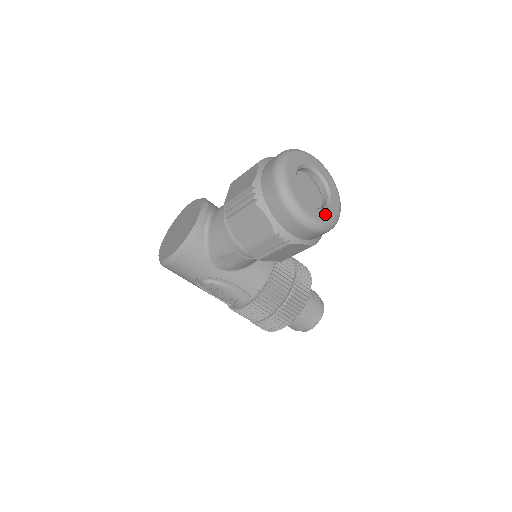
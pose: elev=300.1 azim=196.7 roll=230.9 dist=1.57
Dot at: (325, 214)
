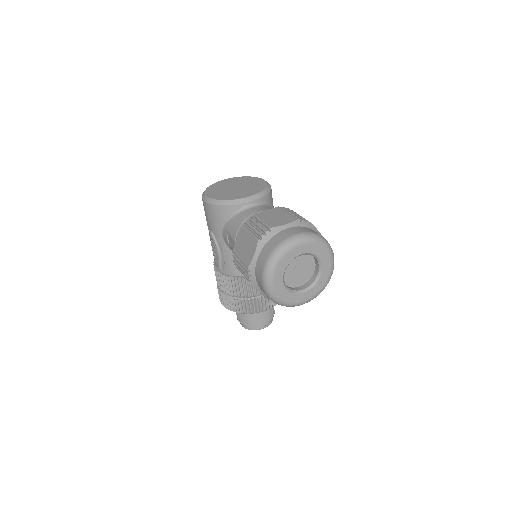
Dot at: (287, 295)
